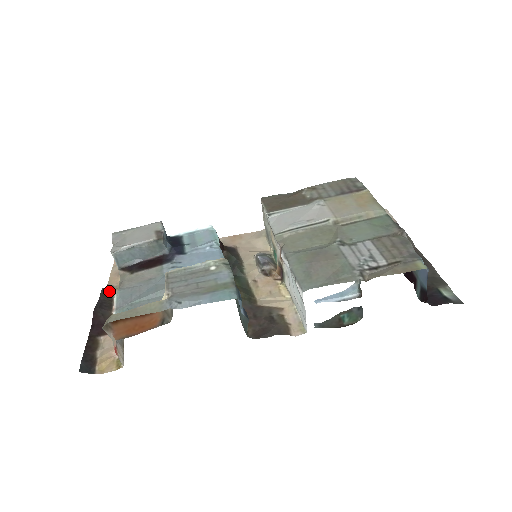
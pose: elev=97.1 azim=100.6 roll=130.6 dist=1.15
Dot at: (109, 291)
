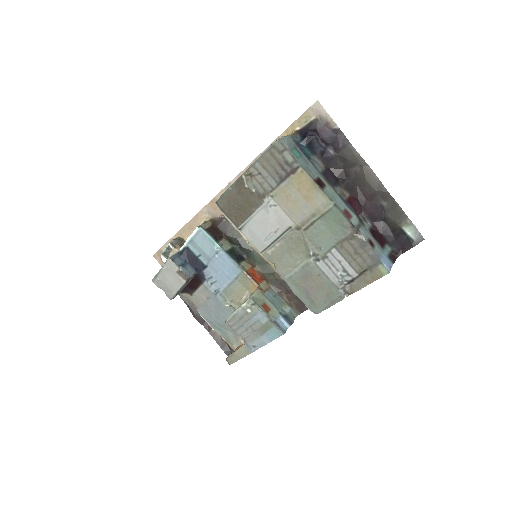
Dot at: occluded
